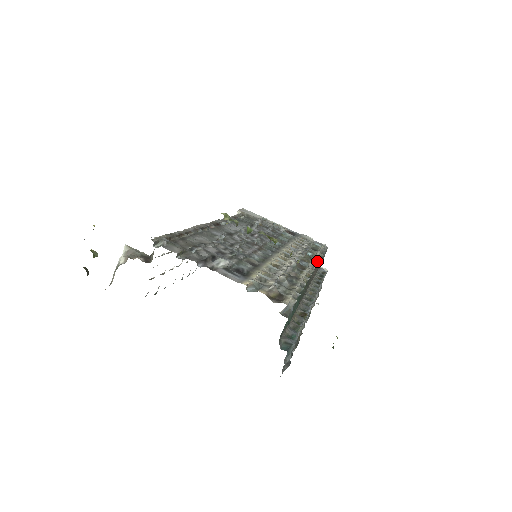
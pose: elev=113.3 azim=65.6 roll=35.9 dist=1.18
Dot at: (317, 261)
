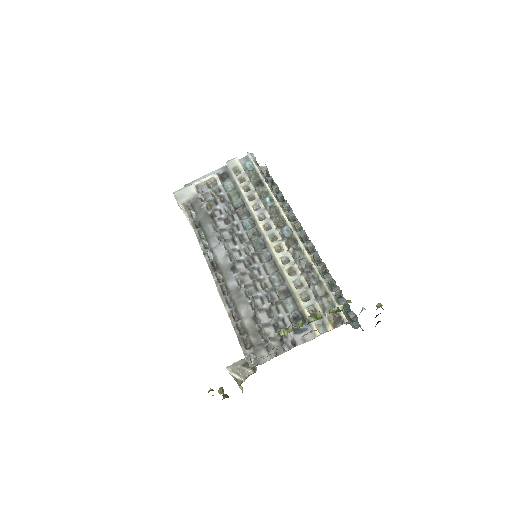
Dot at: (281, 205)
